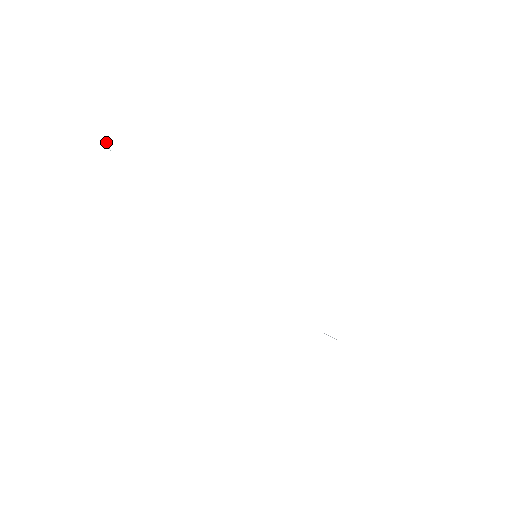
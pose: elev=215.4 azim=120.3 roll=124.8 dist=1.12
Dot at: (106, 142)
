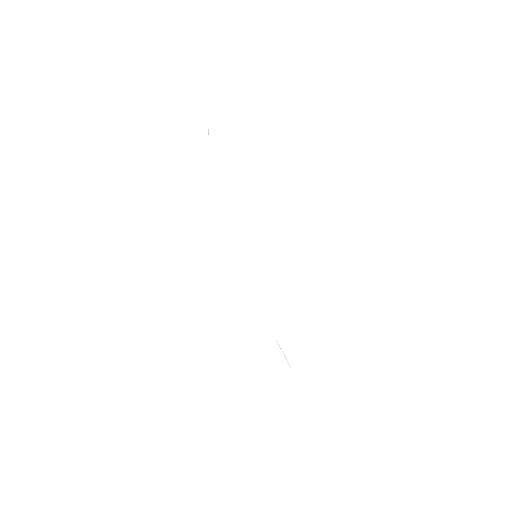
Dot at: (208, 131)
